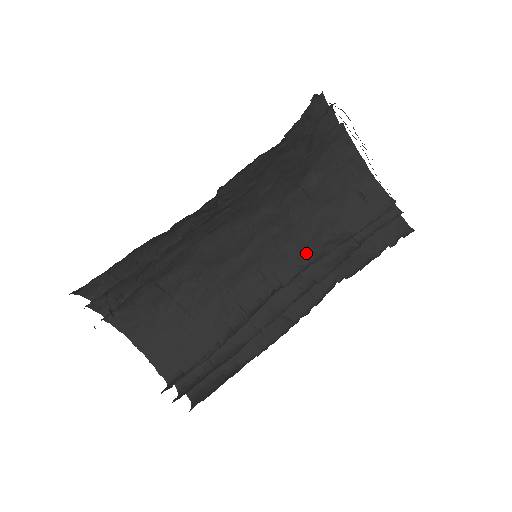
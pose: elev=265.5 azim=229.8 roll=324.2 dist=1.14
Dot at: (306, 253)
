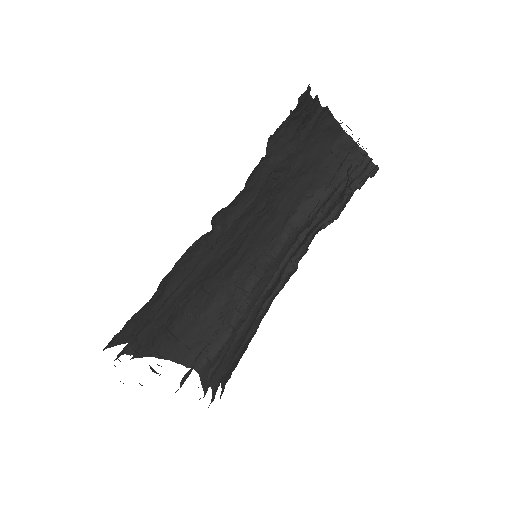
Dot at: occluded
